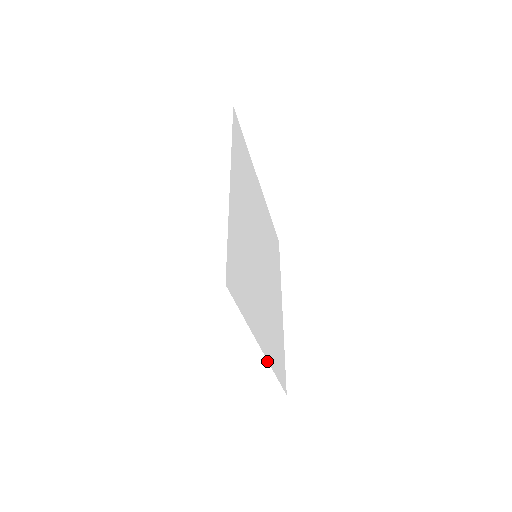
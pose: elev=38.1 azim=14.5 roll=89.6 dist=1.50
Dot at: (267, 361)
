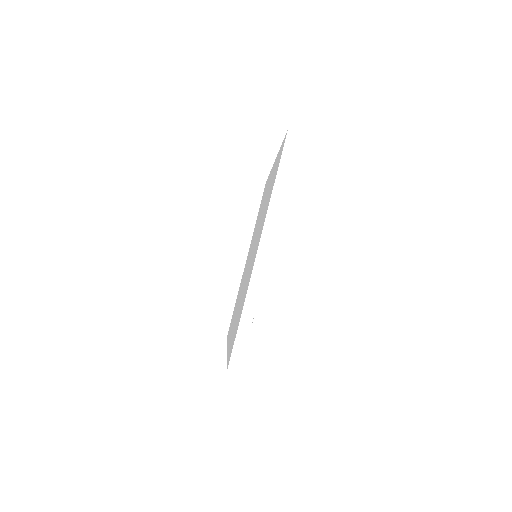
Dot at: (263, 275)
